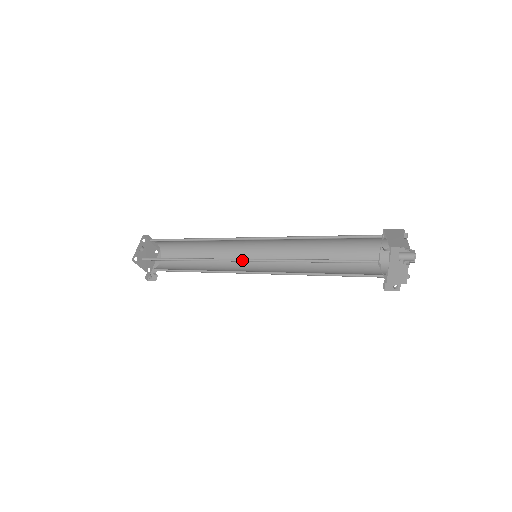
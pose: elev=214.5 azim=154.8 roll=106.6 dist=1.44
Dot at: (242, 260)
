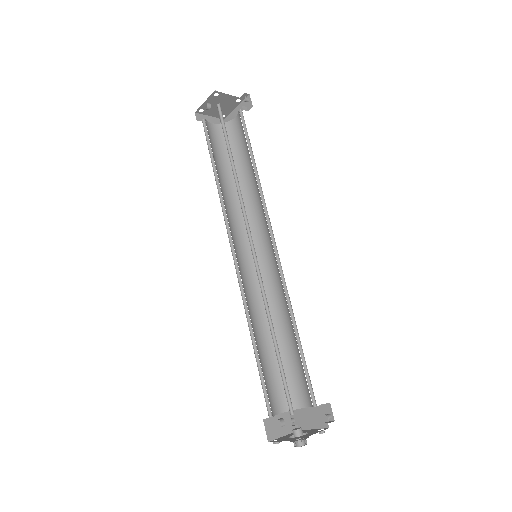
Dot at: (235, 254)
